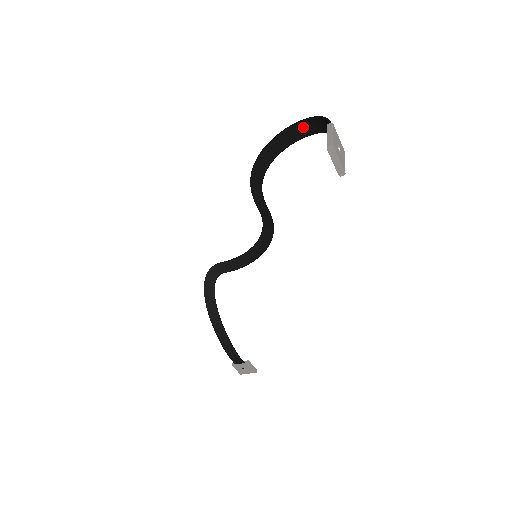
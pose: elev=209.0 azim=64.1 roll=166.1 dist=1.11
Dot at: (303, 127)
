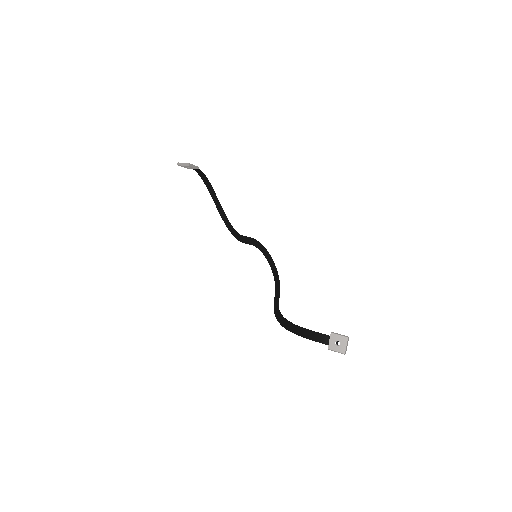
Dot at: (210, 190)
